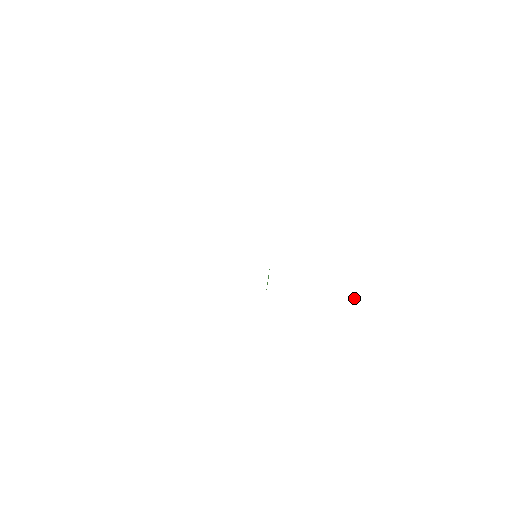
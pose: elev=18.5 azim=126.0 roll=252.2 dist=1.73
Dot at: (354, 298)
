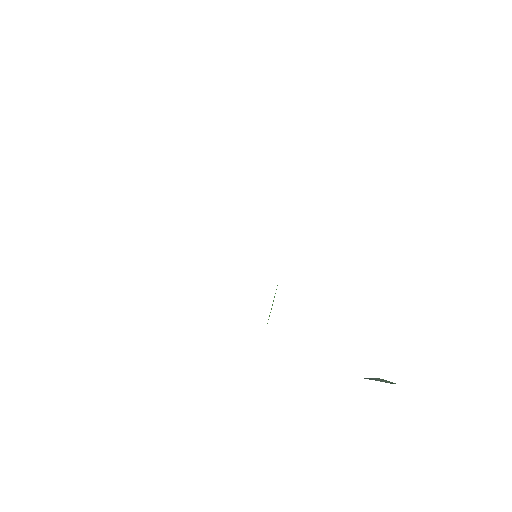
Dot at: occluded
